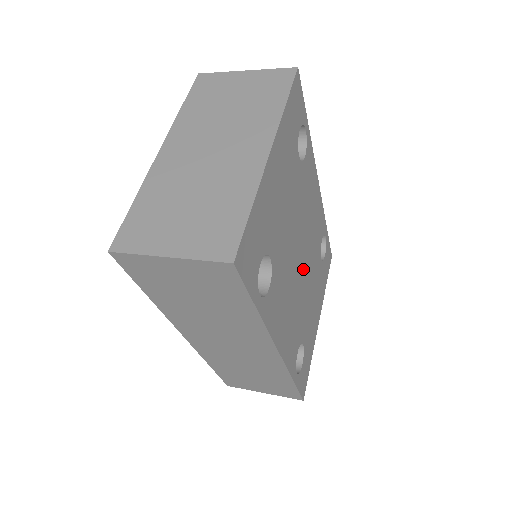
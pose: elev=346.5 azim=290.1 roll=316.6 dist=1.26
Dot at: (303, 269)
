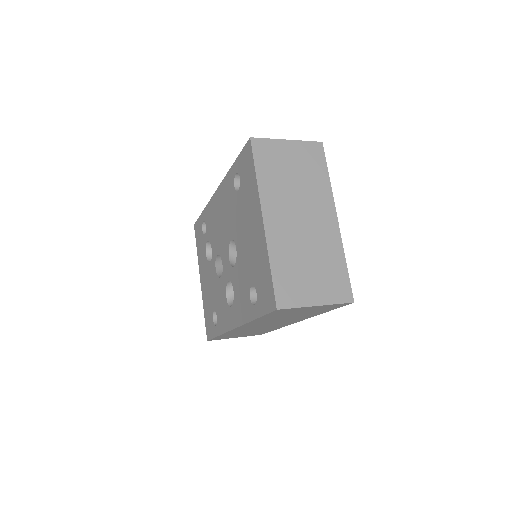
Dot at: occluded
